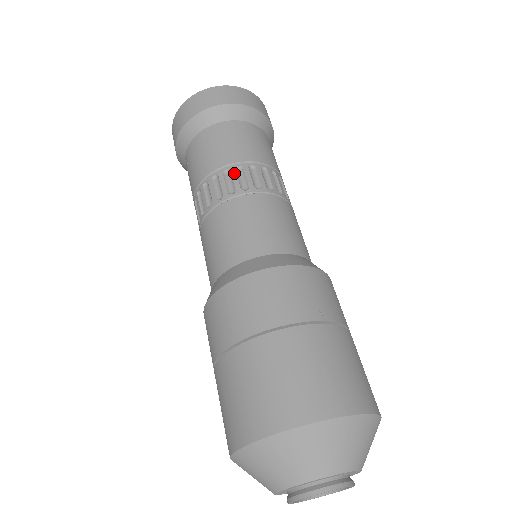
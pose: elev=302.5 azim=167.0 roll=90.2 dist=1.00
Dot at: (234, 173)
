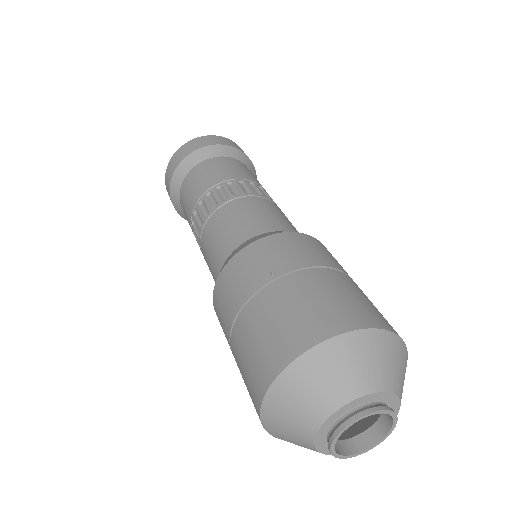
Dot at: (199, 209)
